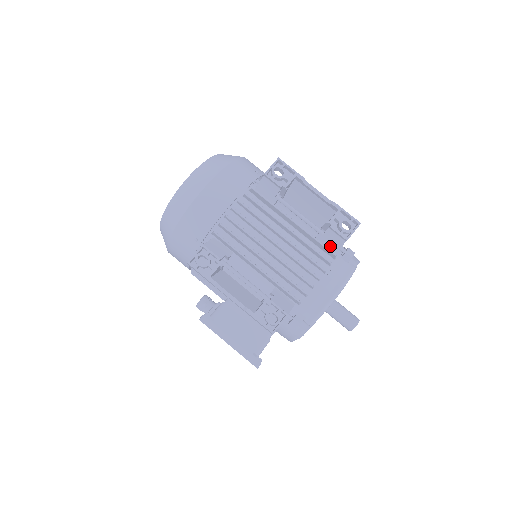
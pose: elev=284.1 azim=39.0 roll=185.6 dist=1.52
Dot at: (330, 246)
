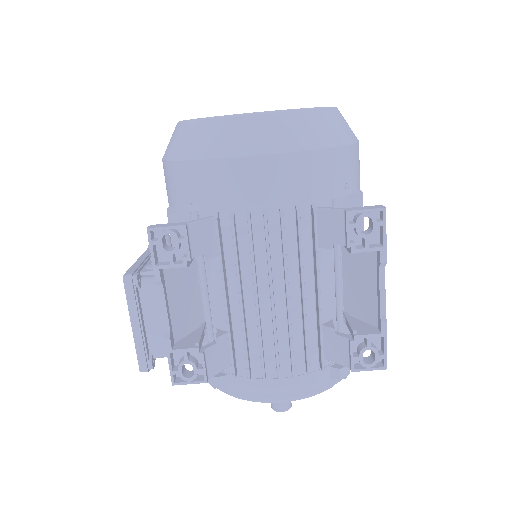
Dot at: (331, 350)
